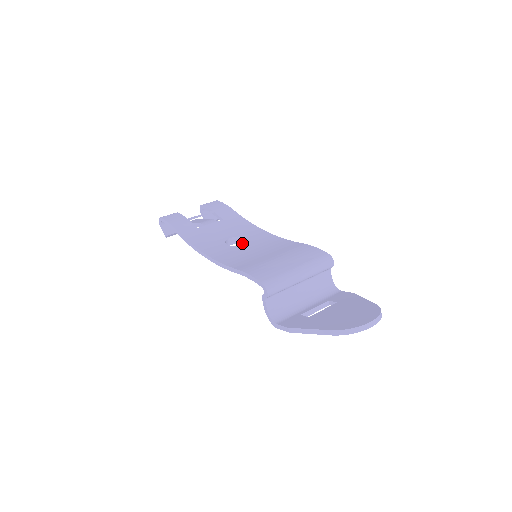
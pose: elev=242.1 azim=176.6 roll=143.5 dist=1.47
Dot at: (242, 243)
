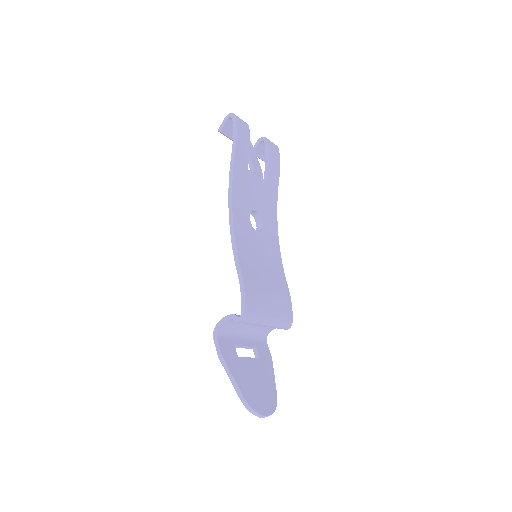
Dot at: (257, 222)
